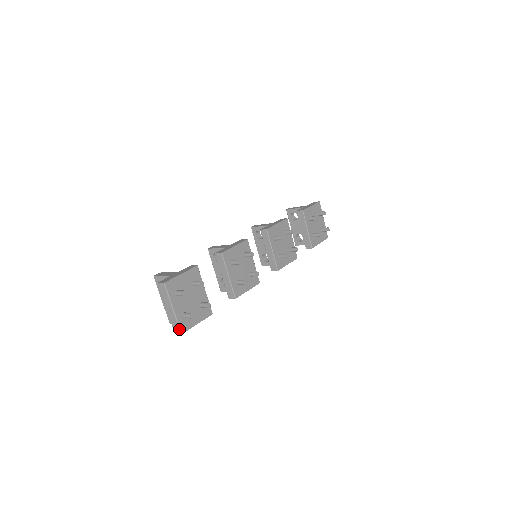
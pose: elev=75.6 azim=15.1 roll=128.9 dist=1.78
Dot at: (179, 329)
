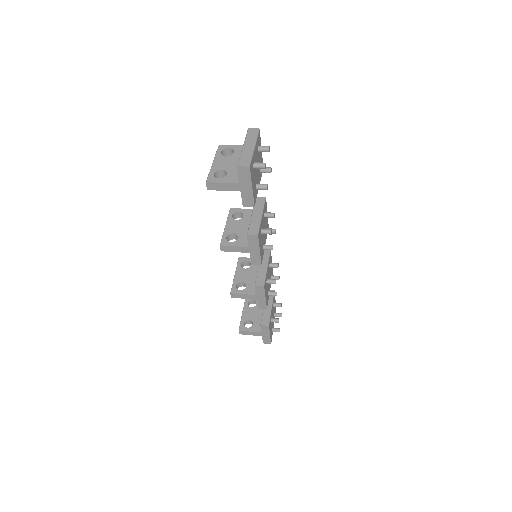
Dot at: (250, 162)
